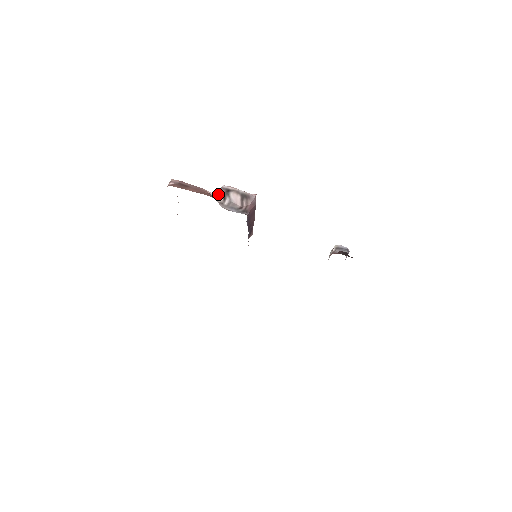
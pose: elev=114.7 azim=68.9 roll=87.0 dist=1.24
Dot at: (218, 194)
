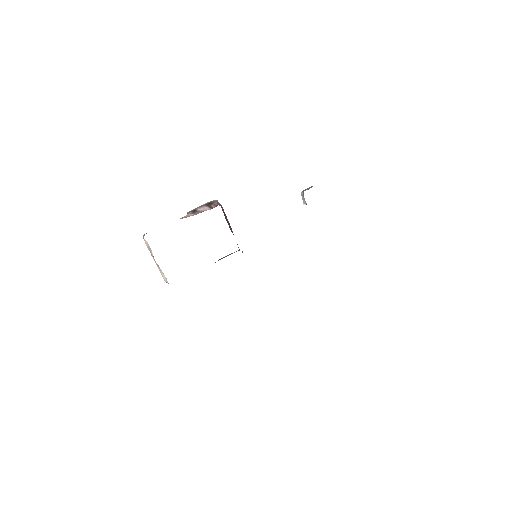
Dot at: (188, 214)
